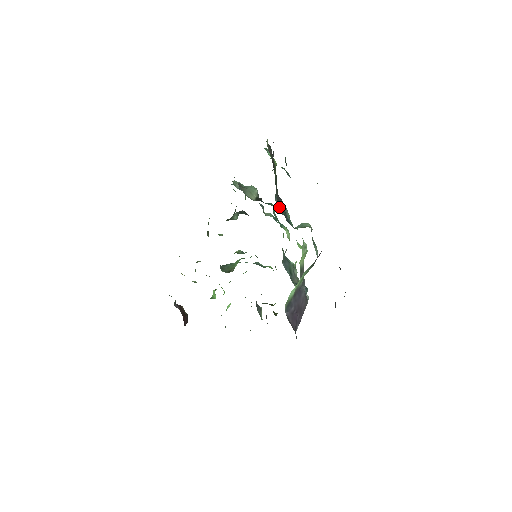
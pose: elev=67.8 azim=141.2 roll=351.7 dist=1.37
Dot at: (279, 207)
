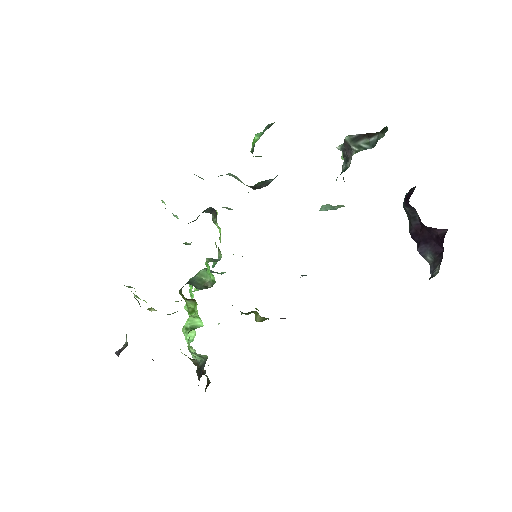
Dot at: occluded
